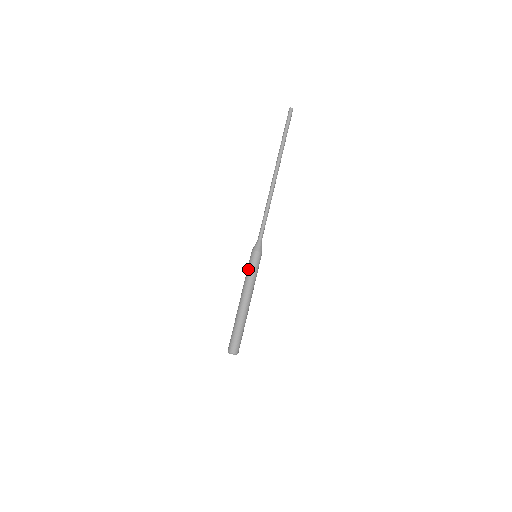
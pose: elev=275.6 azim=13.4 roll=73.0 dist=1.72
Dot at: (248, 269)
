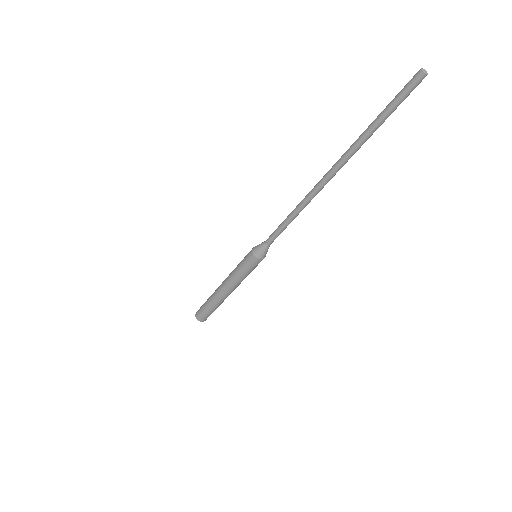
Dot at: (239, 266)
